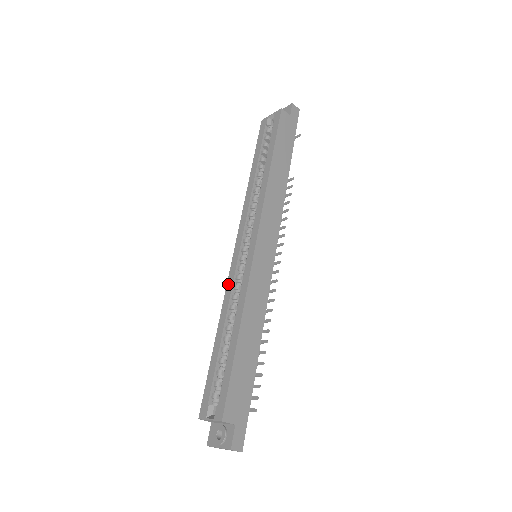
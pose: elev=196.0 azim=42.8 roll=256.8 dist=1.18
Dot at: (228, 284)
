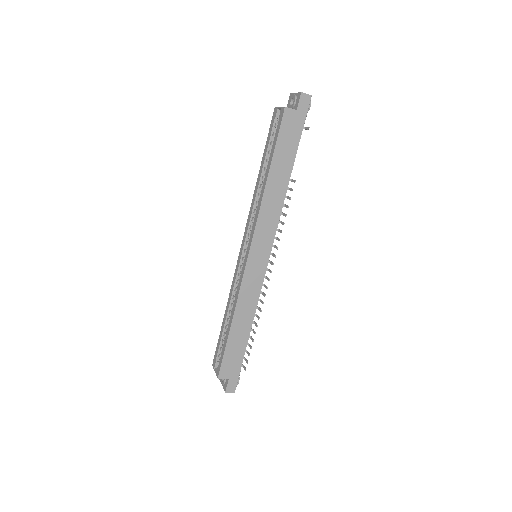
Dot at: (234, 277)
